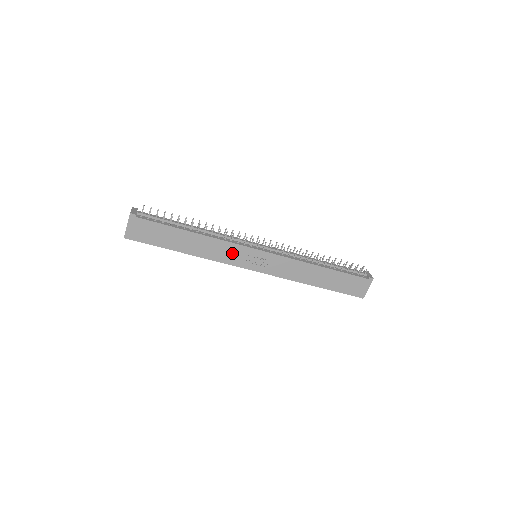
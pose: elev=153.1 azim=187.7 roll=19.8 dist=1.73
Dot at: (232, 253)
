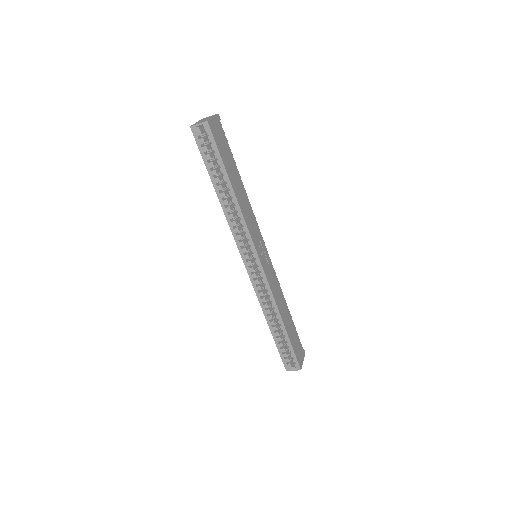
Dot at: (254, 229)
